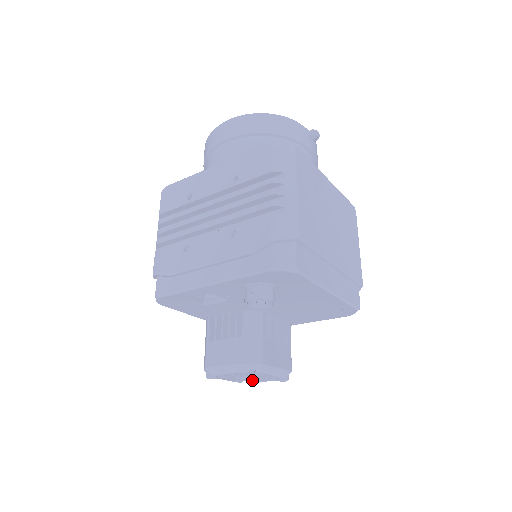
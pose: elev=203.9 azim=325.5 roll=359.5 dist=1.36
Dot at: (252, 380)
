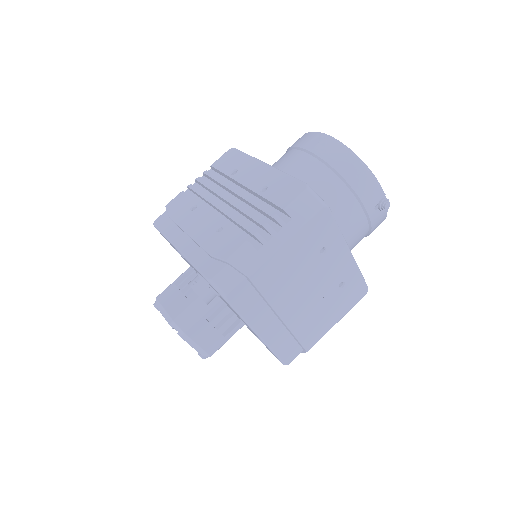
Dot at: occluded
